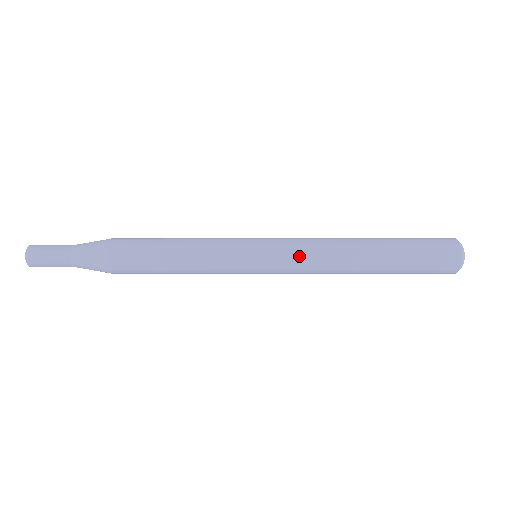
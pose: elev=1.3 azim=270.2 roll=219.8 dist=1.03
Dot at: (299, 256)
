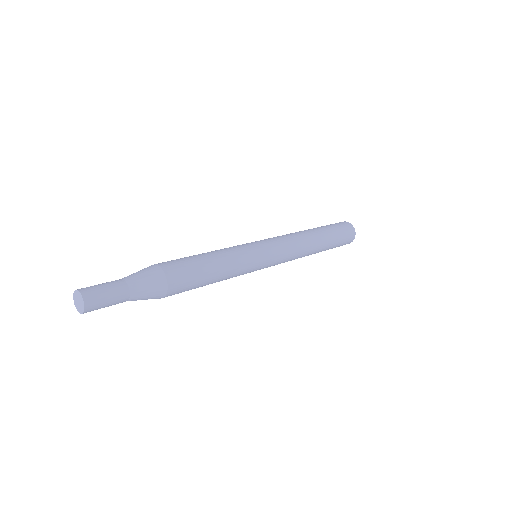
Dot at: (287, 259)
